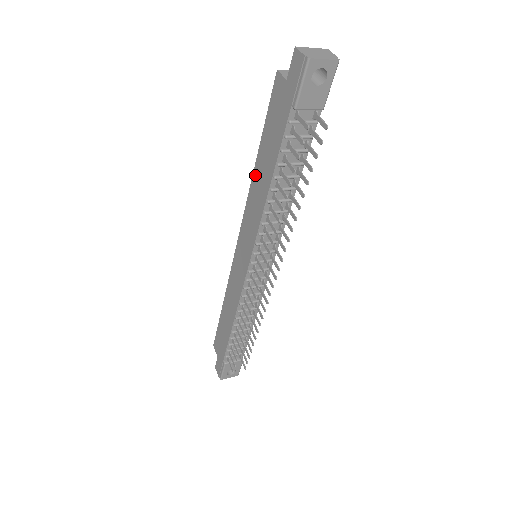
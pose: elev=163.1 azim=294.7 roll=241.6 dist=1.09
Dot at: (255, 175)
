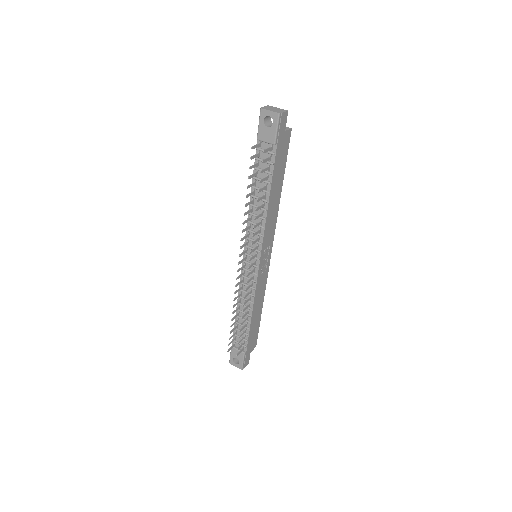
Dot at: occluded
